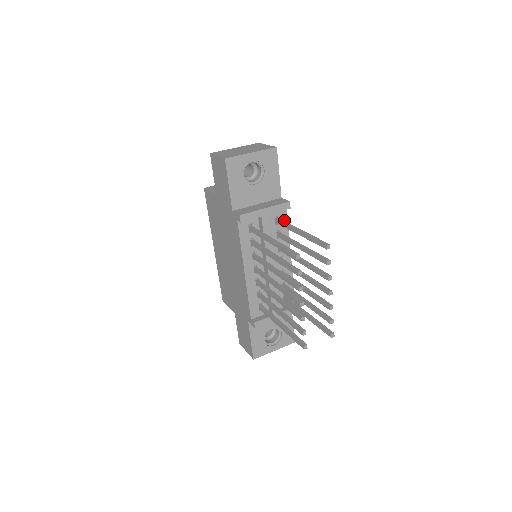
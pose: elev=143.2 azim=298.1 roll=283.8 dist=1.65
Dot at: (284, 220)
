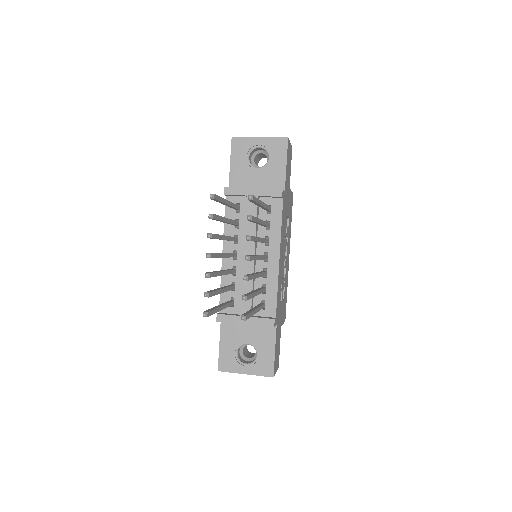
Dot at: (278, 212)
